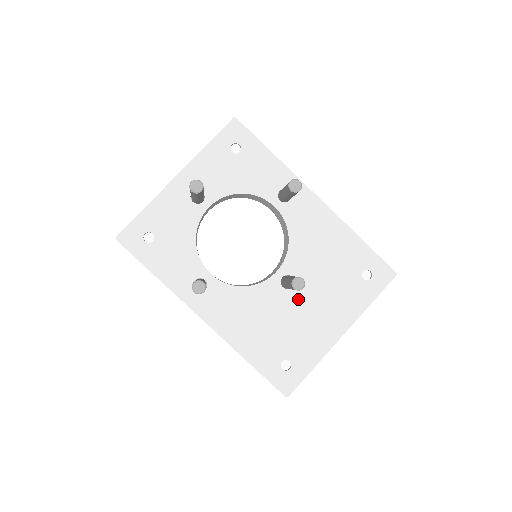
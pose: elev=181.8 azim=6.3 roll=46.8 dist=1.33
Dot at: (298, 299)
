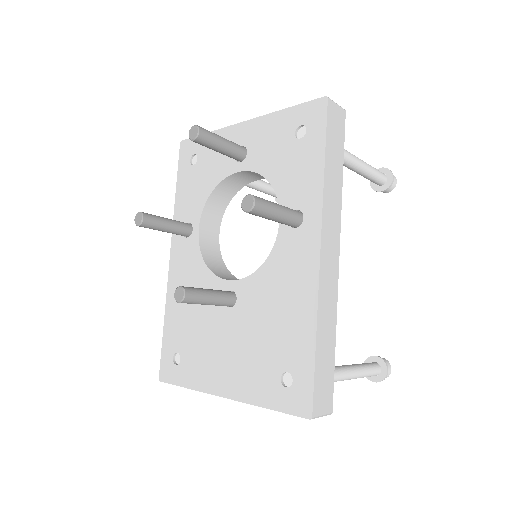
Dot at: (224, 322)
